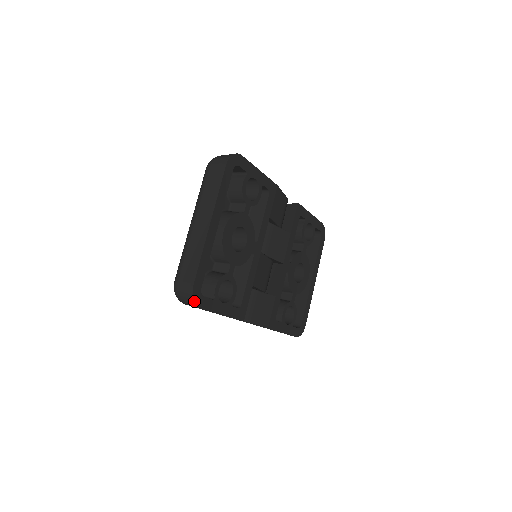
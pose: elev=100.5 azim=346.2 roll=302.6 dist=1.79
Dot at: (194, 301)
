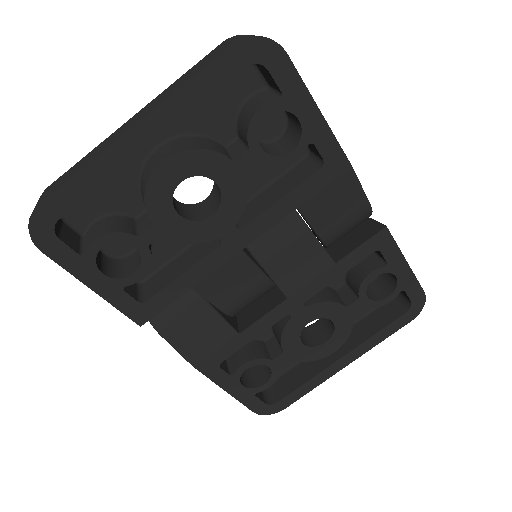
Dot at: (30, 230)
